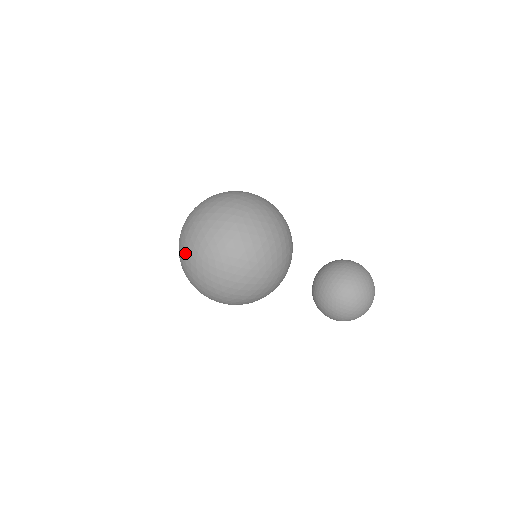
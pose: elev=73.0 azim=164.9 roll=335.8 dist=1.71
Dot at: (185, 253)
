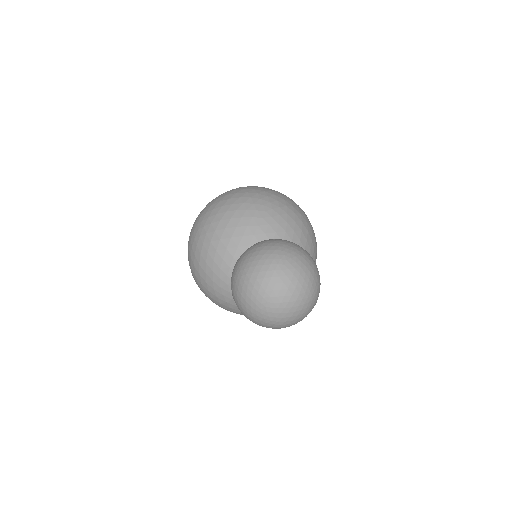
Dot at: occluded
